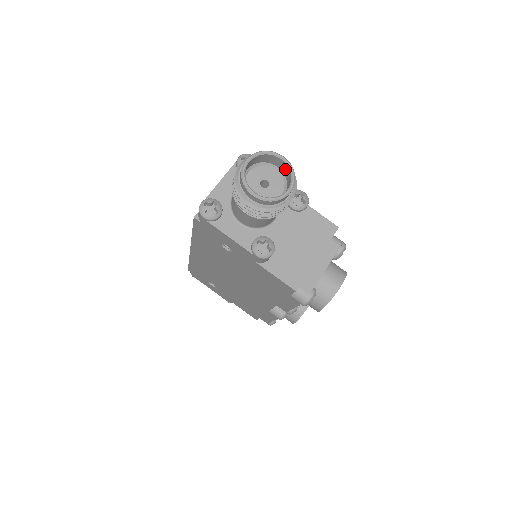
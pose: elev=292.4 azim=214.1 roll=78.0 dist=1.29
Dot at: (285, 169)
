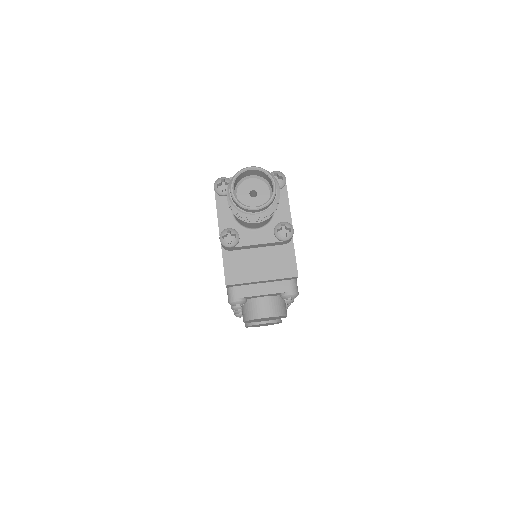
Dot at: occluded
